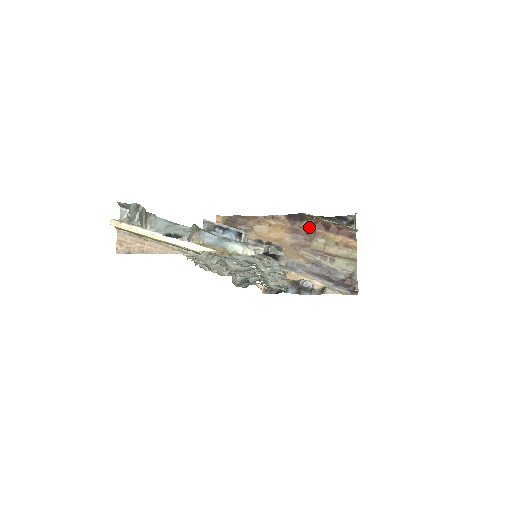
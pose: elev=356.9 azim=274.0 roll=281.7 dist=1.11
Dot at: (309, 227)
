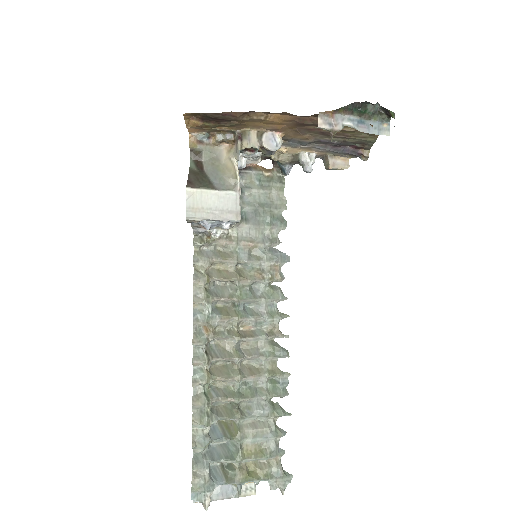
Dot at: occluded
